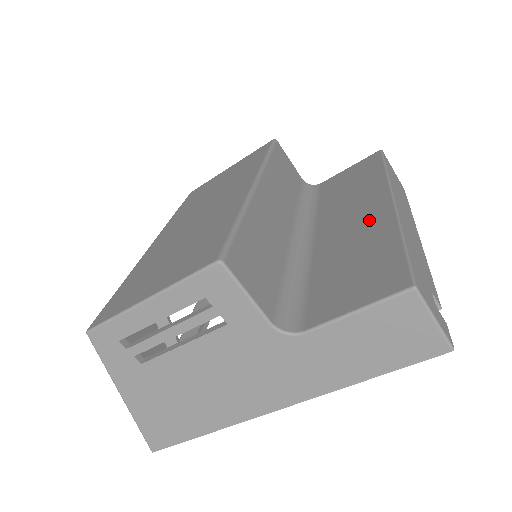
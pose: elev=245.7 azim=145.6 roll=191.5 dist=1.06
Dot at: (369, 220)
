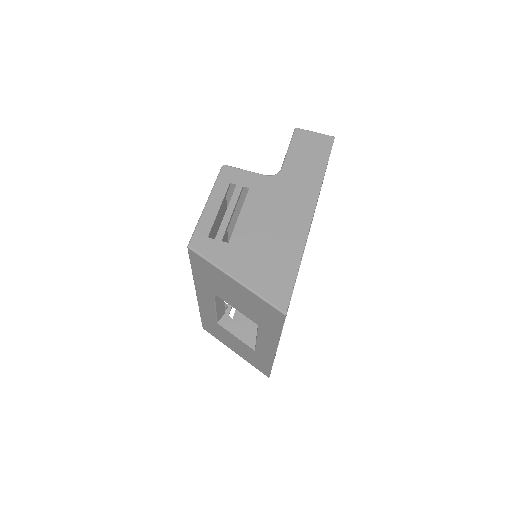
Dot at: occluded
